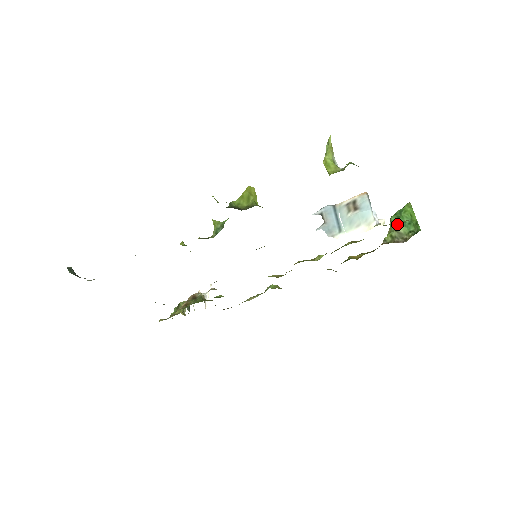
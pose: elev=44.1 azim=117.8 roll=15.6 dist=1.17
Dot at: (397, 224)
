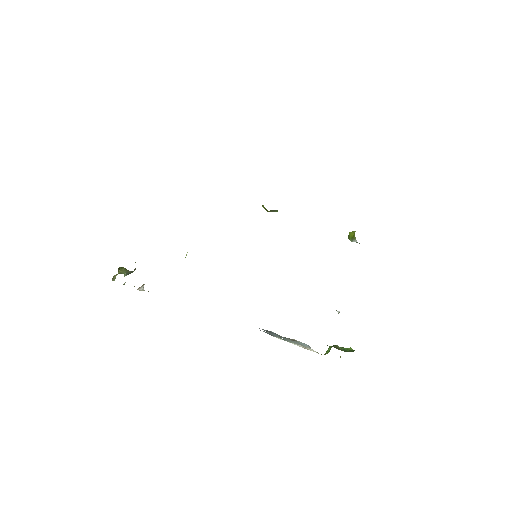
Dot at: (337, 345)
